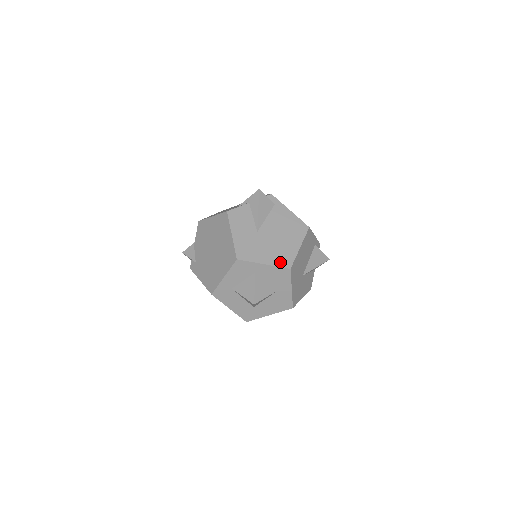
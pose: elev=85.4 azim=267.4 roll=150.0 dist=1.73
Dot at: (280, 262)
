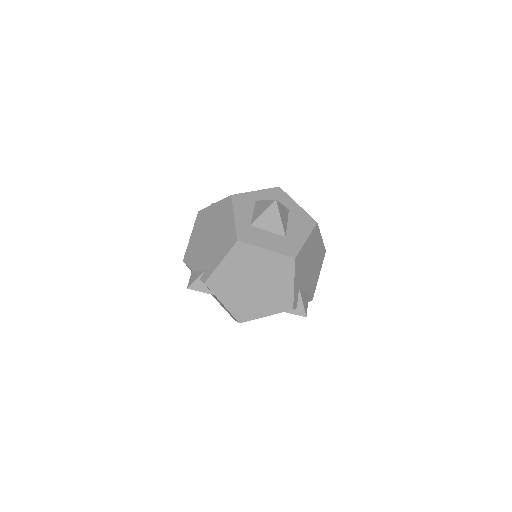
Dot at: occluded
